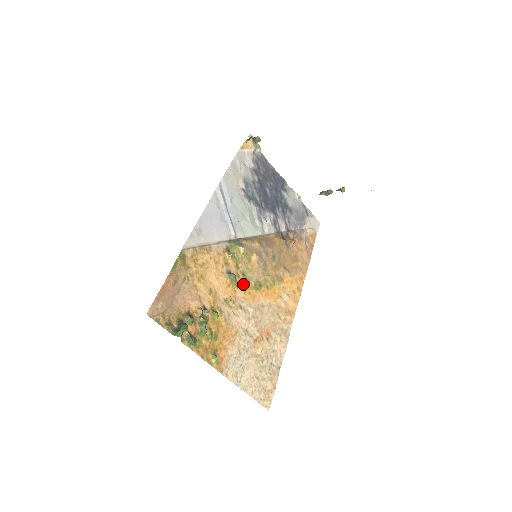
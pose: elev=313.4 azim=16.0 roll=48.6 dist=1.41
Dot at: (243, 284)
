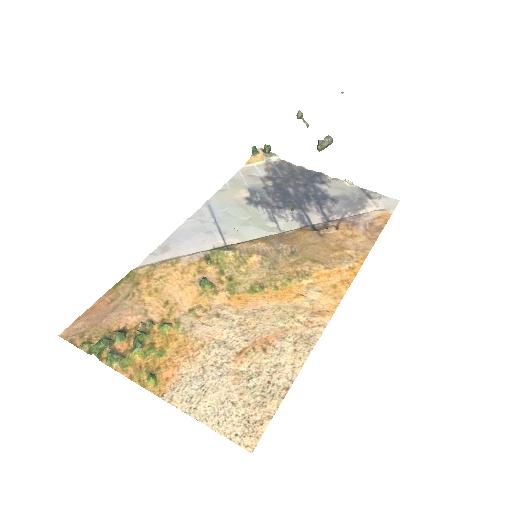
Dot at: (228, 289)
